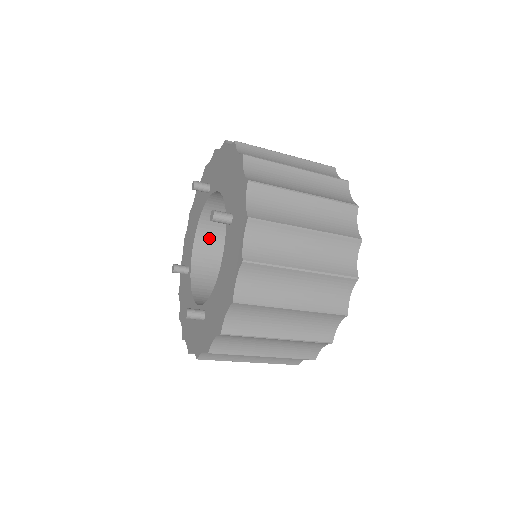
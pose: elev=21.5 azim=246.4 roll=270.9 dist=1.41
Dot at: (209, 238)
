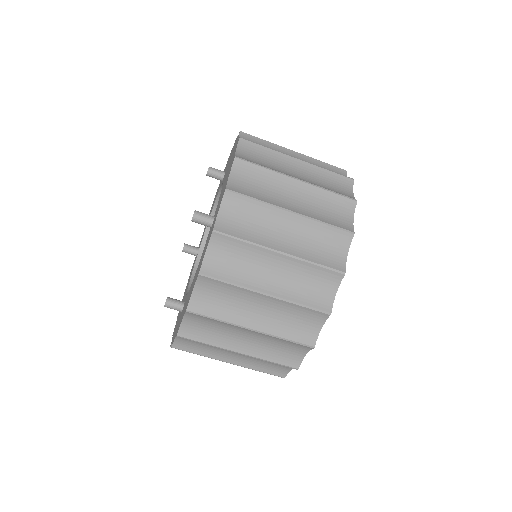
Dot at: occluded
